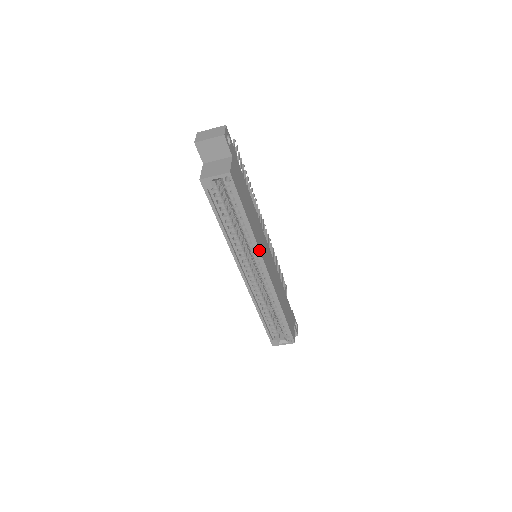
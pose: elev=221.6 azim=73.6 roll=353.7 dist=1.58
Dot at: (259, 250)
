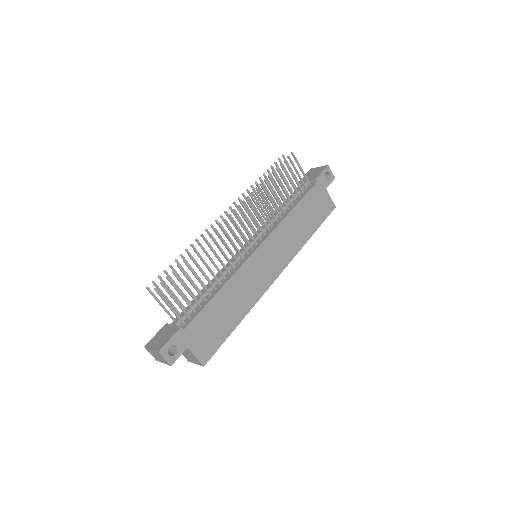
Dot at: (260, 297)
